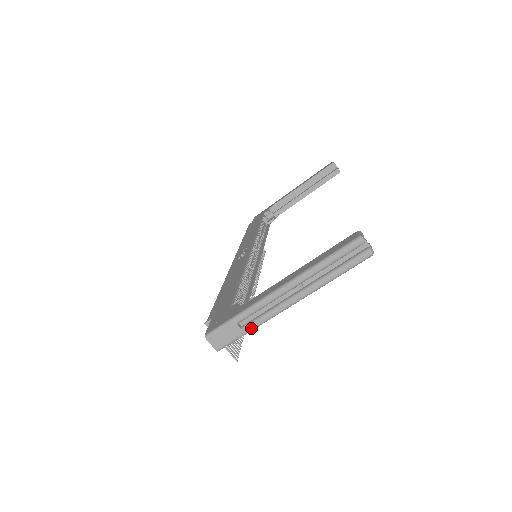
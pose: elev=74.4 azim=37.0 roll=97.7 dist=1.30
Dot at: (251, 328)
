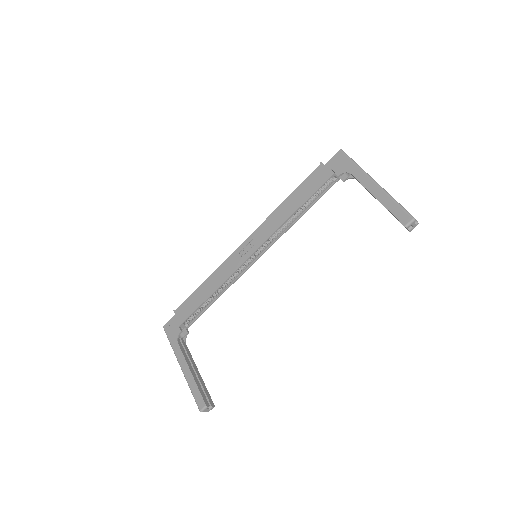
Dot at: occluded
